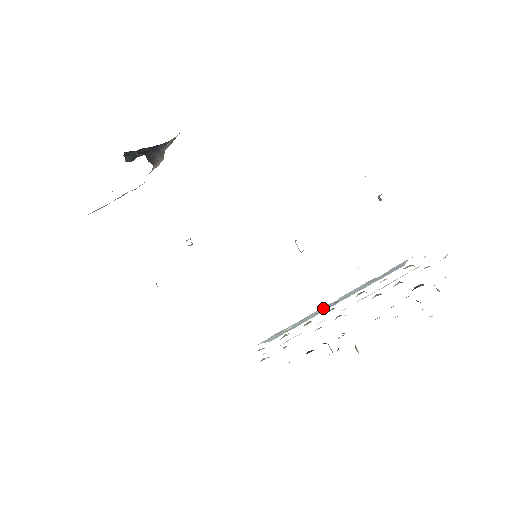
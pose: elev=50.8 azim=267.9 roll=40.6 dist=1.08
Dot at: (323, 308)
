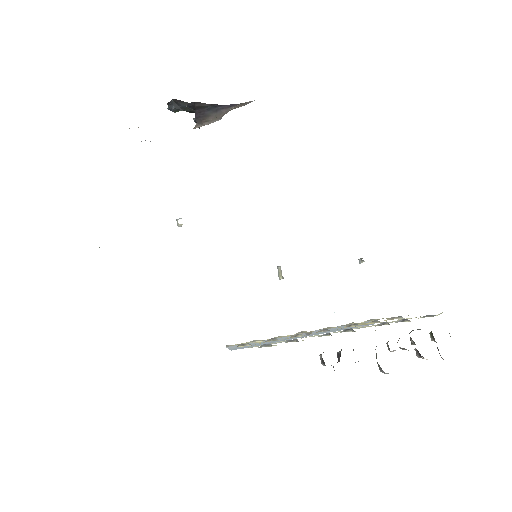
Dot at: occluded
